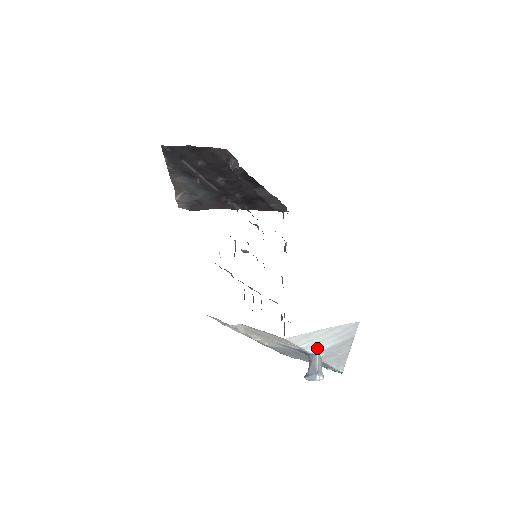
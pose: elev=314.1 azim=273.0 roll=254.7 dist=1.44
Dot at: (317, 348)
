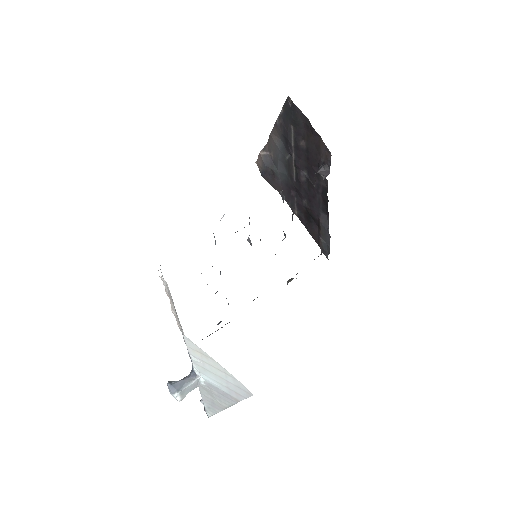
Dot at: (203, 373)
